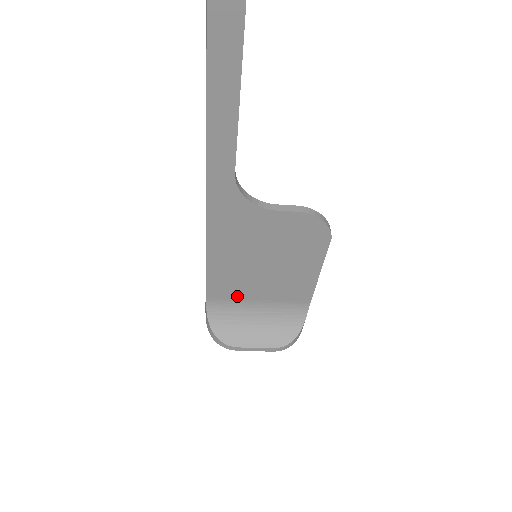
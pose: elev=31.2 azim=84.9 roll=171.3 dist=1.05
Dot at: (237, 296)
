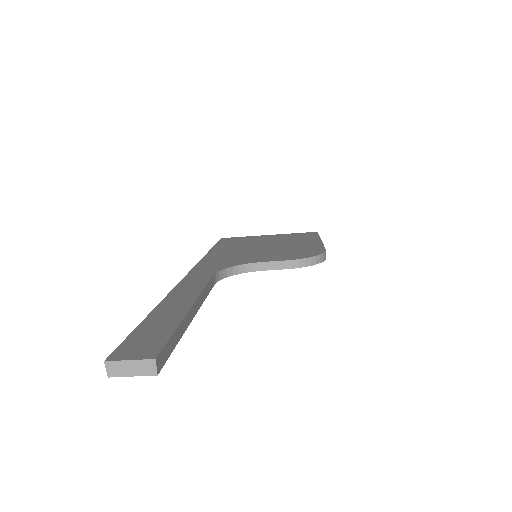
Dot at: occluded
